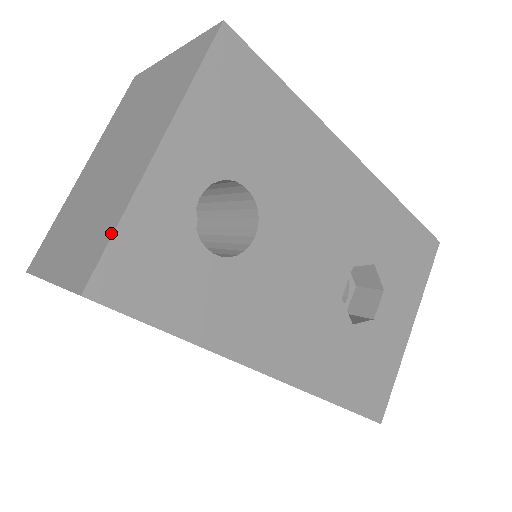
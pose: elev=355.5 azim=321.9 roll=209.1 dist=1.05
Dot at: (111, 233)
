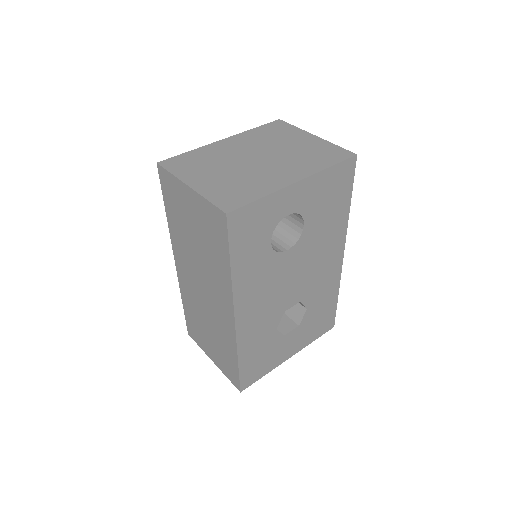
Dot at: (255, 199)
